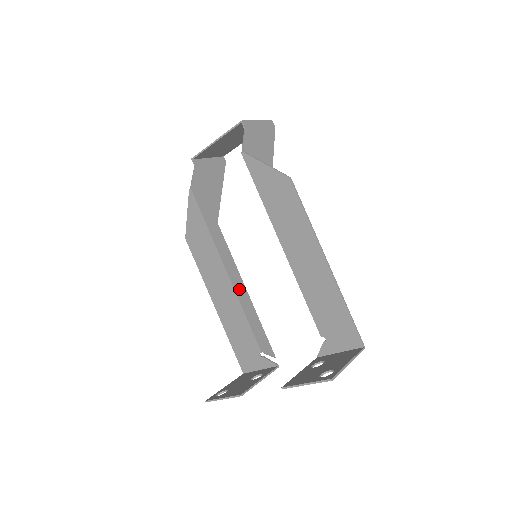
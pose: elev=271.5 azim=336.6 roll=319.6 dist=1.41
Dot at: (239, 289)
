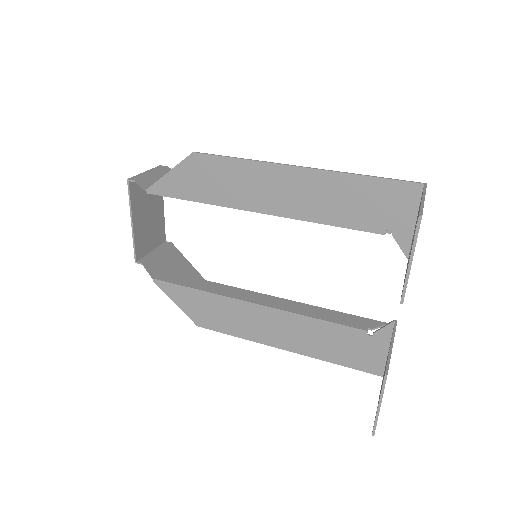
Dot at: (282, 305)
